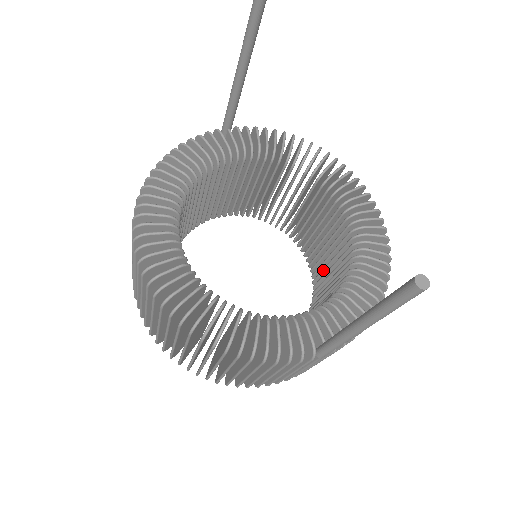
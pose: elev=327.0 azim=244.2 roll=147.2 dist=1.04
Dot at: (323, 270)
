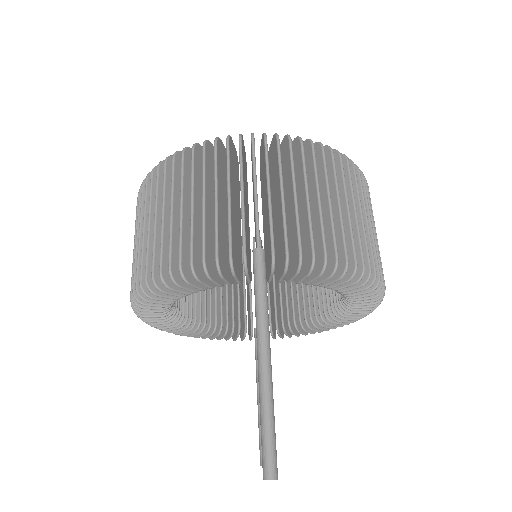
Dot at: occluded
